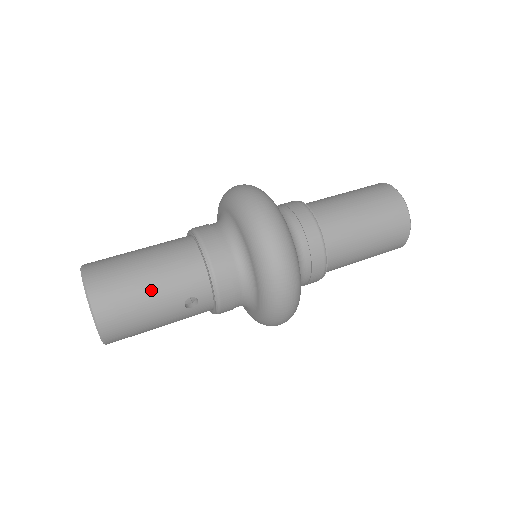
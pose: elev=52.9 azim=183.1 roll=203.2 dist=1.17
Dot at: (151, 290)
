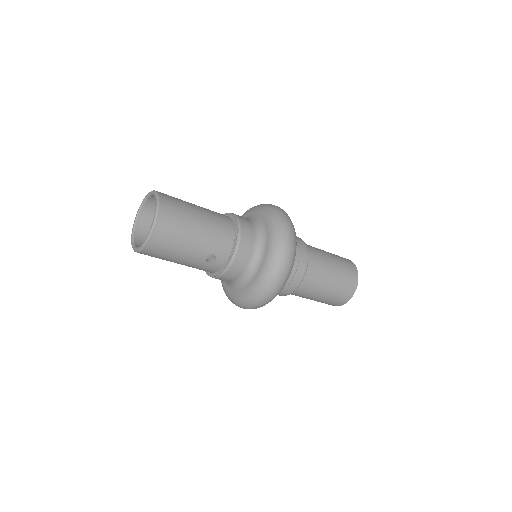
Dot at: (196, 234)
